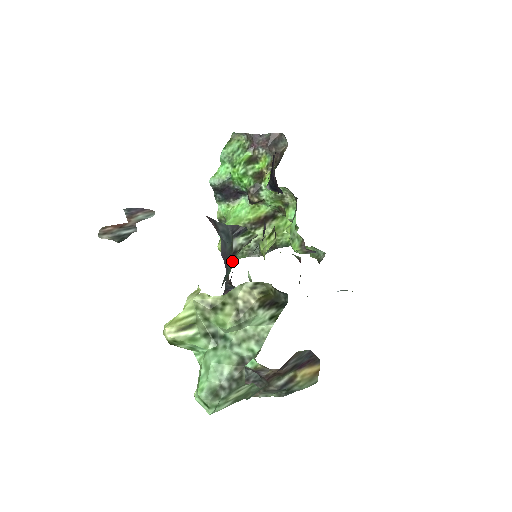
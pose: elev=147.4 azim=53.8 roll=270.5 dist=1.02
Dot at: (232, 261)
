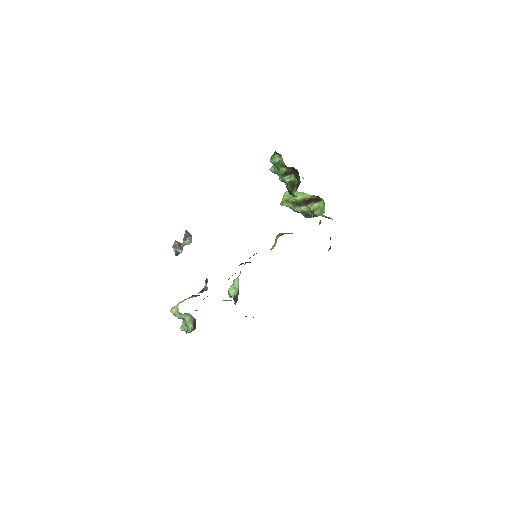
Dot at: occluded
